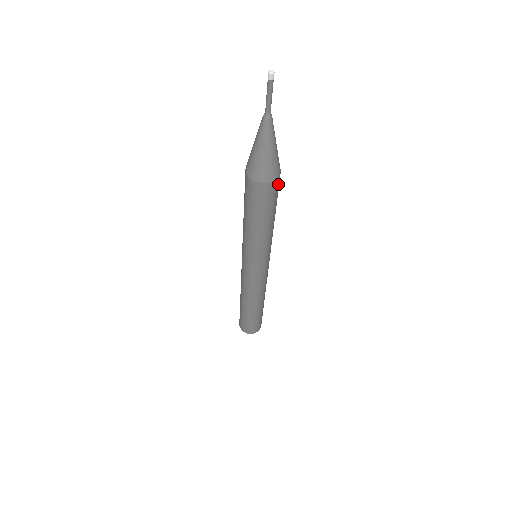
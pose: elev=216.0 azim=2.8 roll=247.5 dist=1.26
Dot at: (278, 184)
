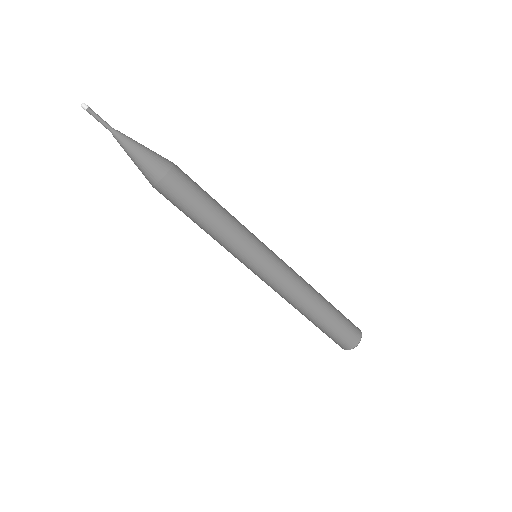
Dot at: (171, 185)
